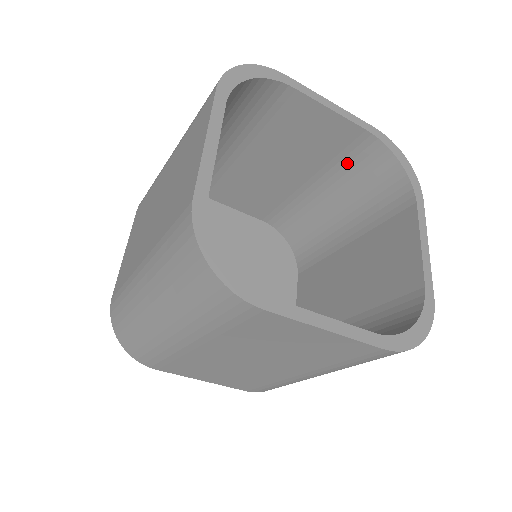
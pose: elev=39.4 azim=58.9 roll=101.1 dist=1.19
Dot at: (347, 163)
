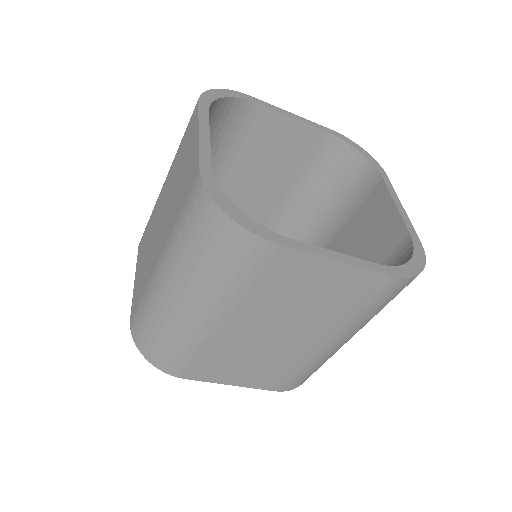
Dot at: (316, 166)
